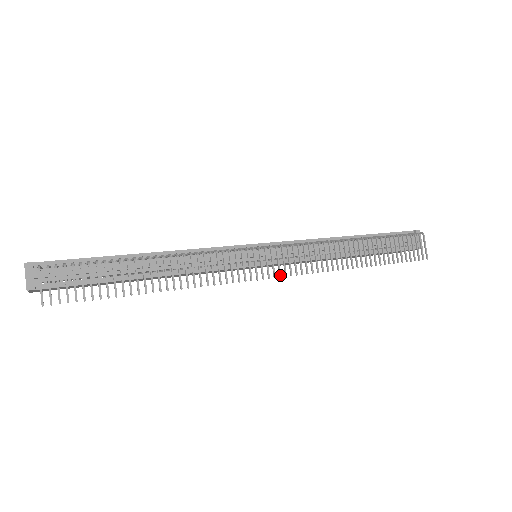
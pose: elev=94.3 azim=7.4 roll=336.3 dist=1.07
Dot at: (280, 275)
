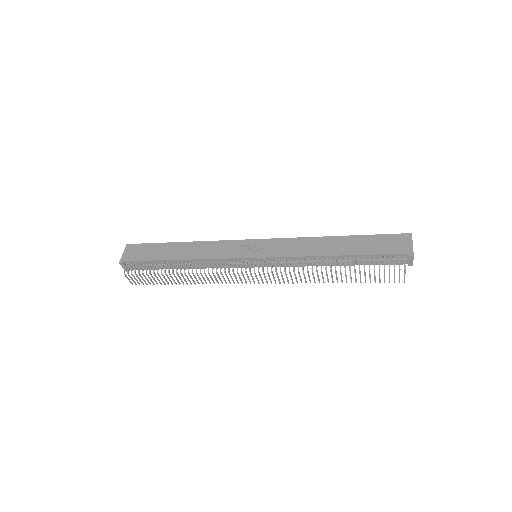
Dot at: (263, 283)
